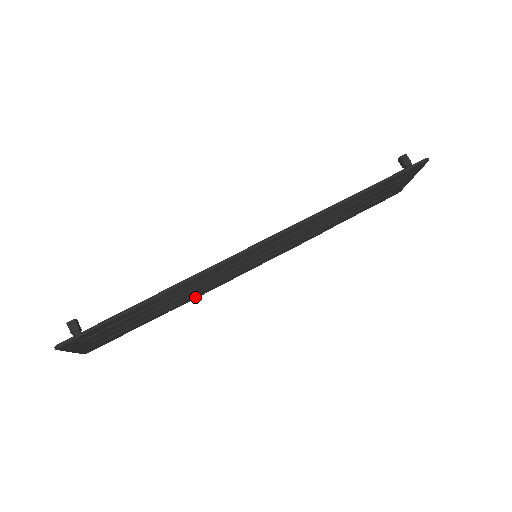
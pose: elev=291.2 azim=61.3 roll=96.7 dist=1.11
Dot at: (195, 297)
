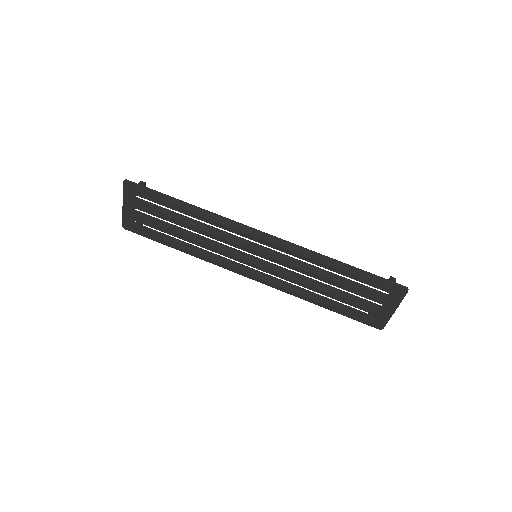
Dot at: (202, 254)
